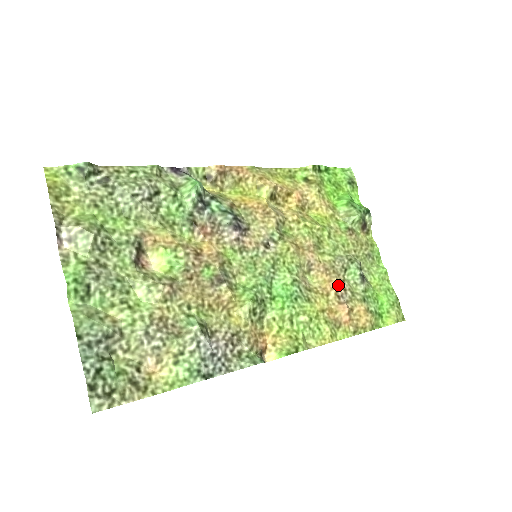
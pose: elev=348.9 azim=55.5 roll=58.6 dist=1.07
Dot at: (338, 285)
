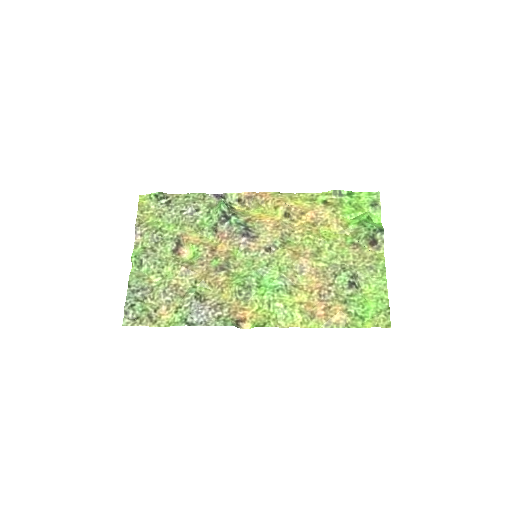
Dot at: (324, 286)
